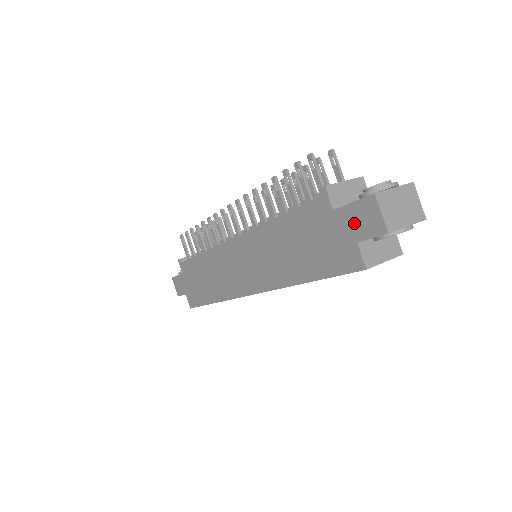
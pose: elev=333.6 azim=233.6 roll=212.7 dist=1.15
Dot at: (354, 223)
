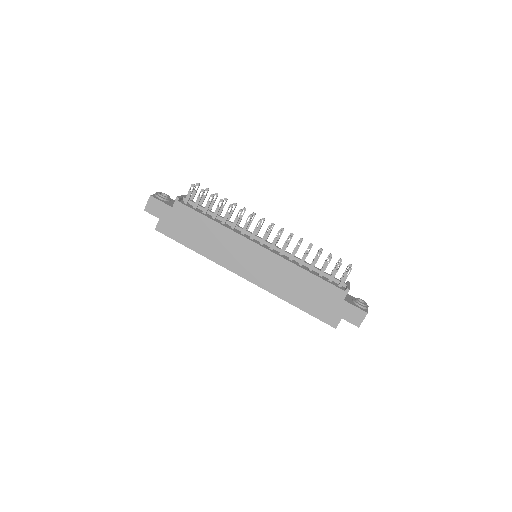
Dot at: (348, 312)
